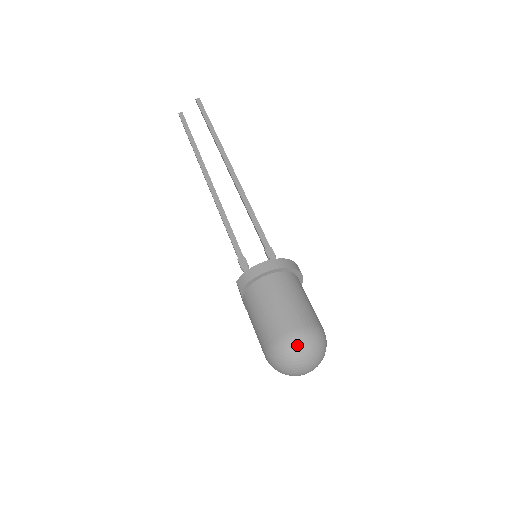
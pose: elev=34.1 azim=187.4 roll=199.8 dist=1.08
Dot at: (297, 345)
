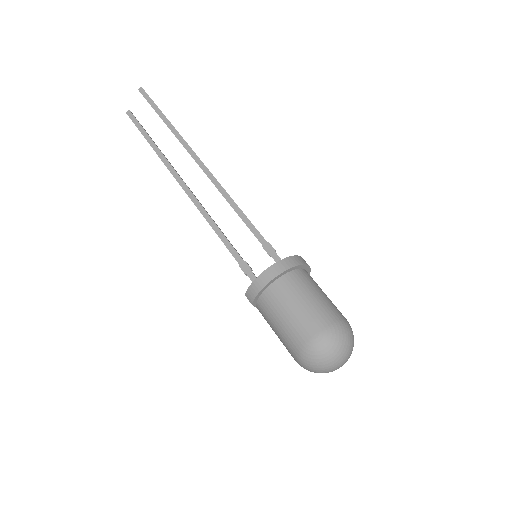
Dot at: (324, 349)
